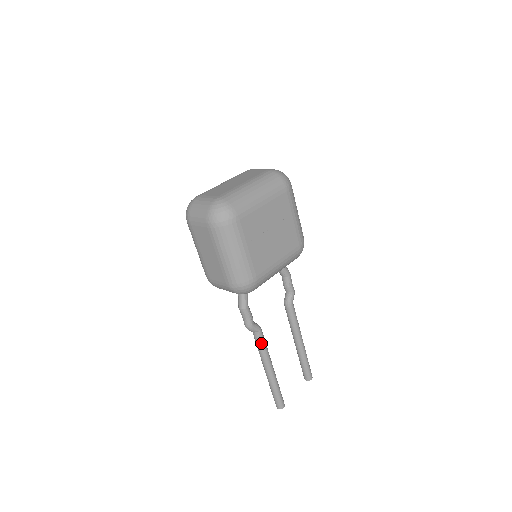
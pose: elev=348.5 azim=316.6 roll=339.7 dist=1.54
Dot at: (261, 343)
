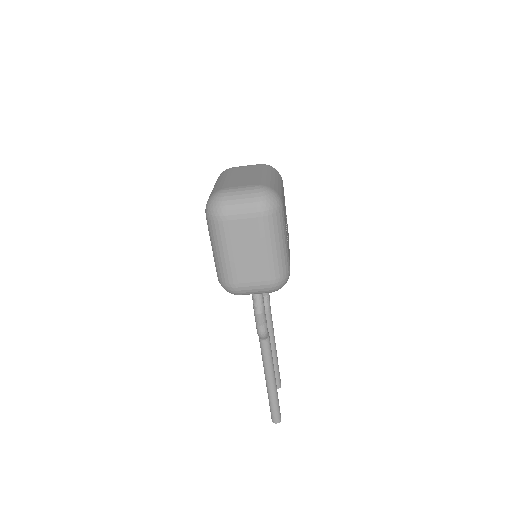
Dot at: (270, 350)
